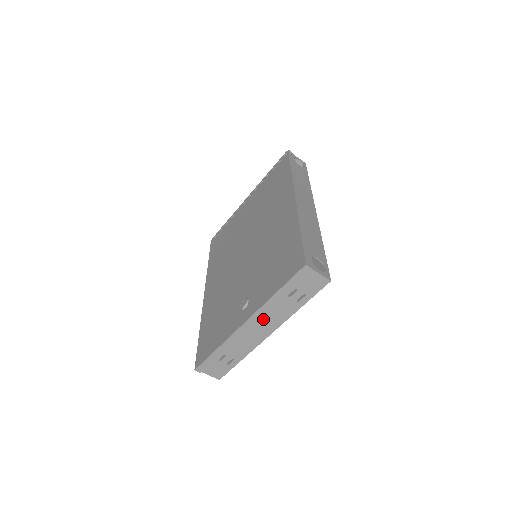
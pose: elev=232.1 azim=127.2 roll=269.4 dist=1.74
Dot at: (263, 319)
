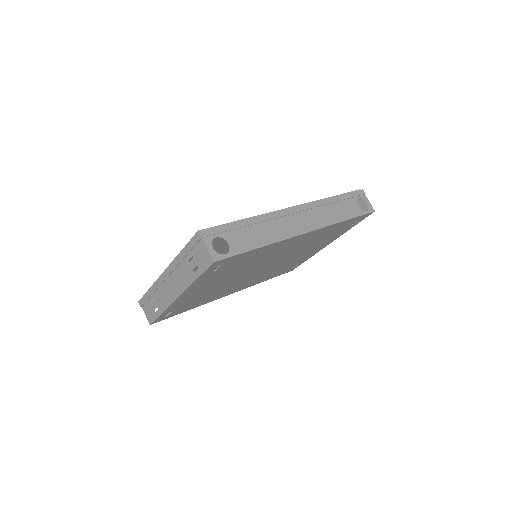
Dot at: (174, 276)
